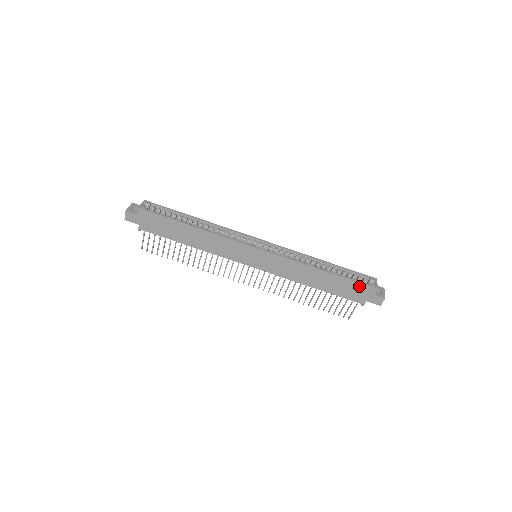
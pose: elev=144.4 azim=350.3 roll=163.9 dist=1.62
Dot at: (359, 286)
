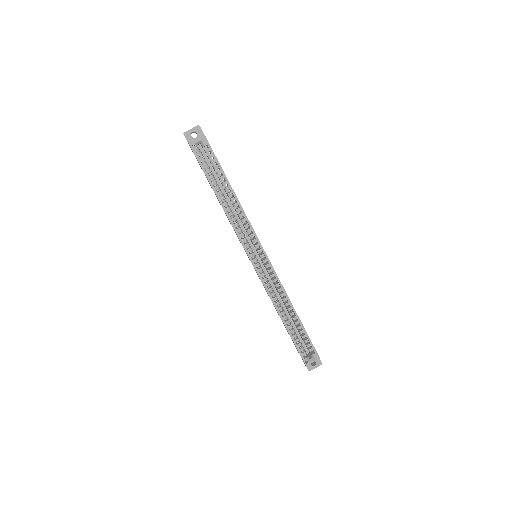
Dot at: (298, 350)
